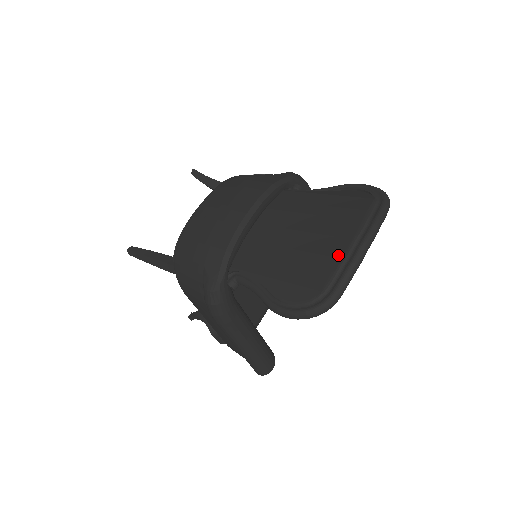
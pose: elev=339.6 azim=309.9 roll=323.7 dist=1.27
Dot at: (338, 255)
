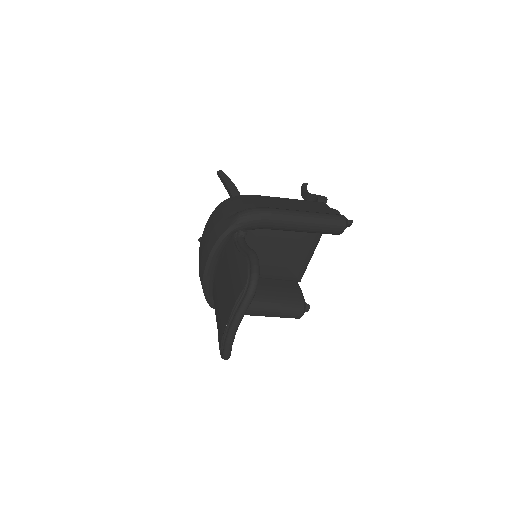
Dot at: (223, 331)
